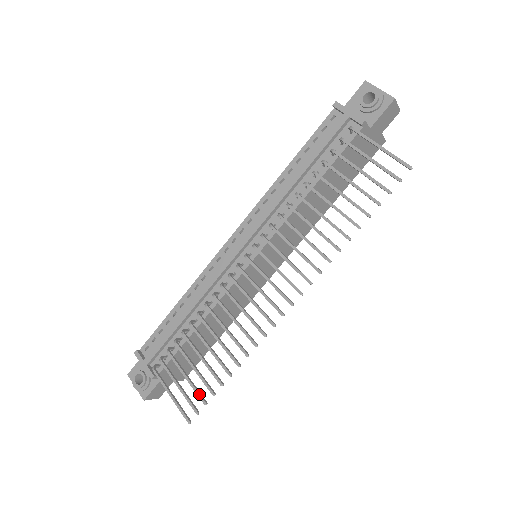
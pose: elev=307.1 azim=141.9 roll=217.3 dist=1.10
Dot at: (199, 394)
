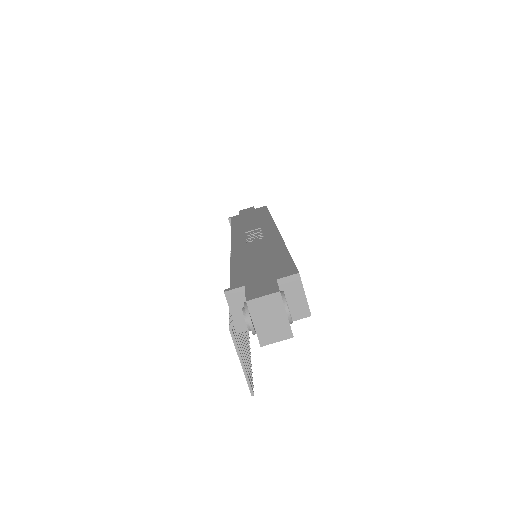
Dot at: occluded
